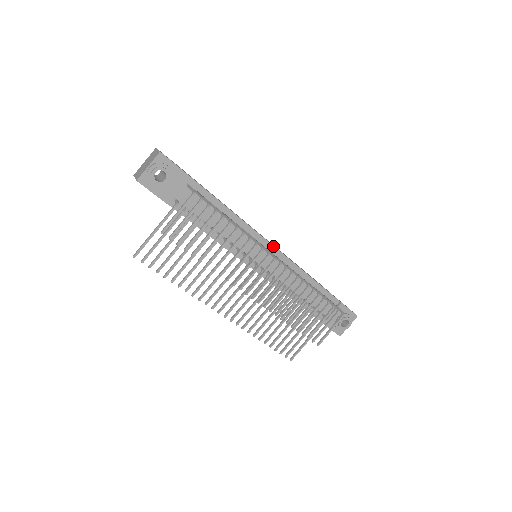
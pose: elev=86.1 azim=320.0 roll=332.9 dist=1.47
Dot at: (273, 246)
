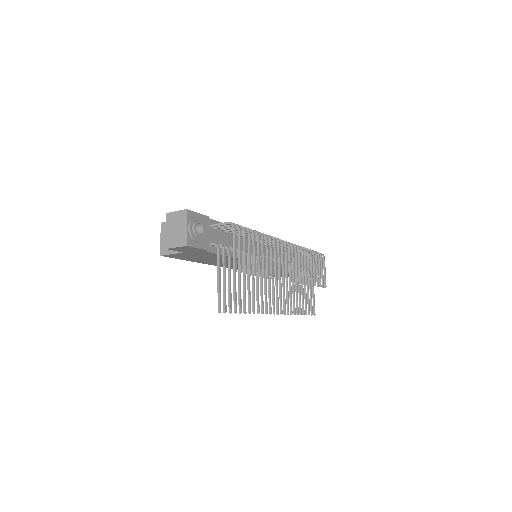
Dot at: occluded
